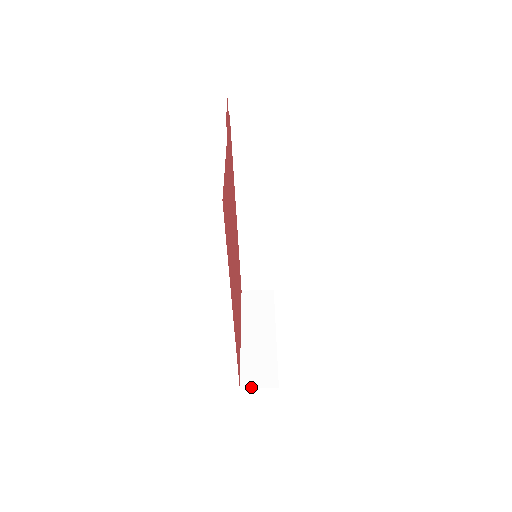
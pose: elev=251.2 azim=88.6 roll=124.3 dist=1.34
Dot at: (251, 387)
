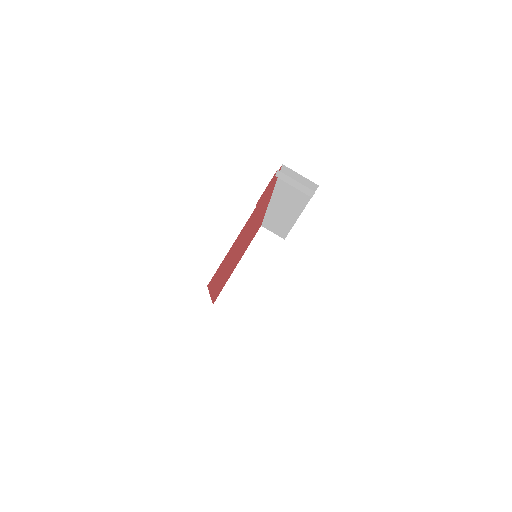
Dot at: (220, 308)
